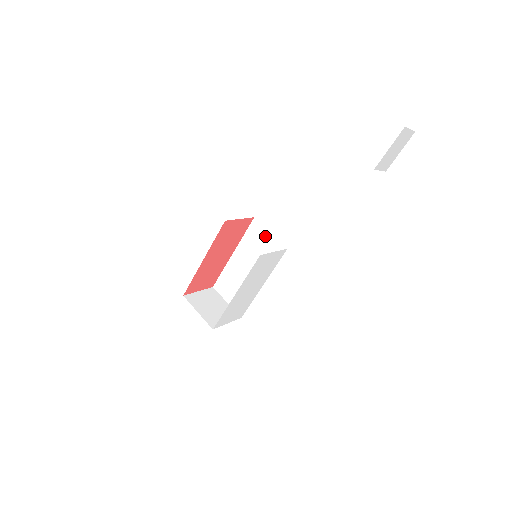
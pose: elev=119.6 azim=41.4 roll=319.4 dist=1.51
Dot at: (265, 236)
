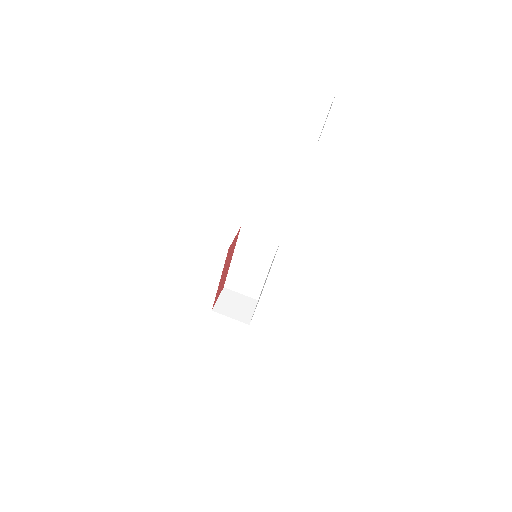
Dot at: (256, 238)
